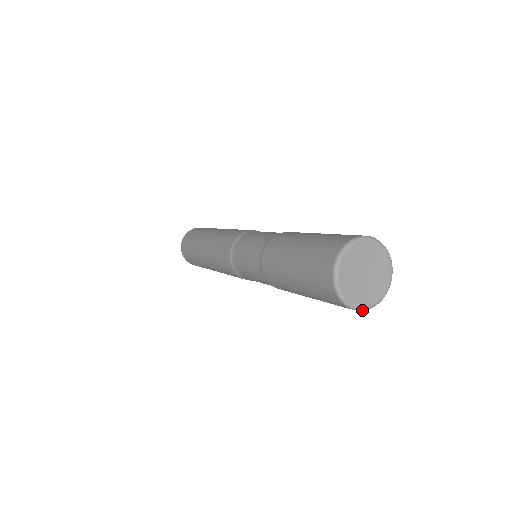
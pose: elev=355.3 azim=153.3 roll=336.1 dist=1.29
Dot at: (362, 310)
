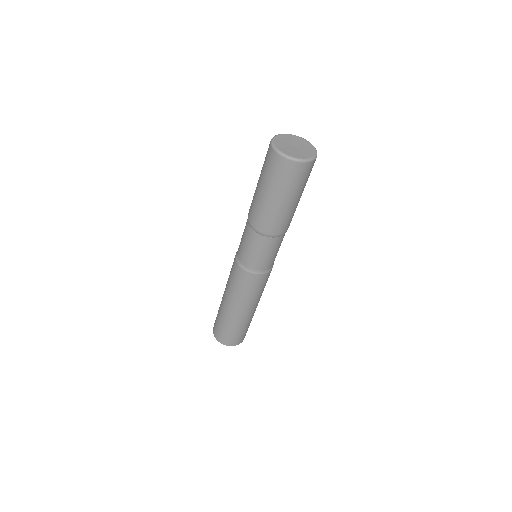
Dot at: (288, 158)
